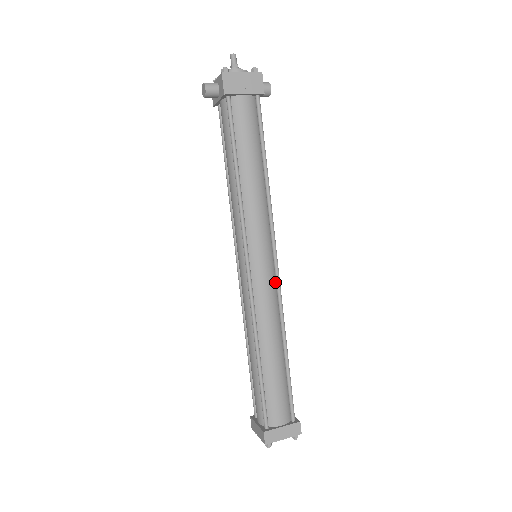
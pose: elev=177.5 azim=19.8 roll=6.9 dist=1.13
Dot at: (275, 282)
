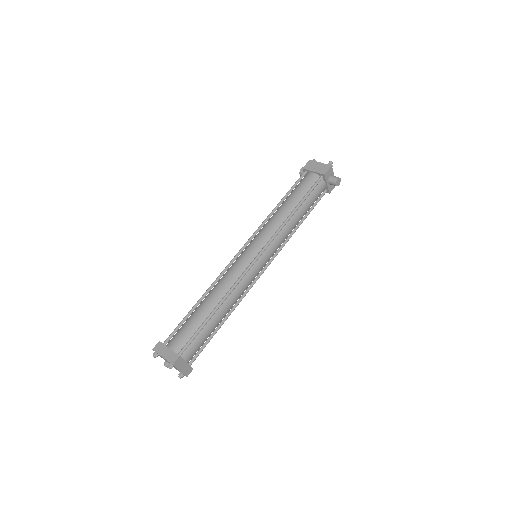
Dot at: (248, 269)
